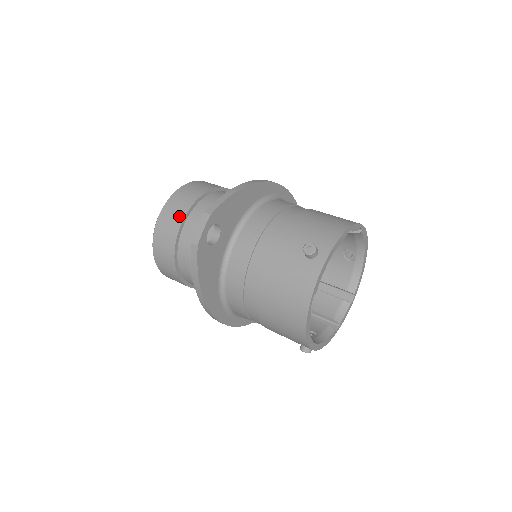
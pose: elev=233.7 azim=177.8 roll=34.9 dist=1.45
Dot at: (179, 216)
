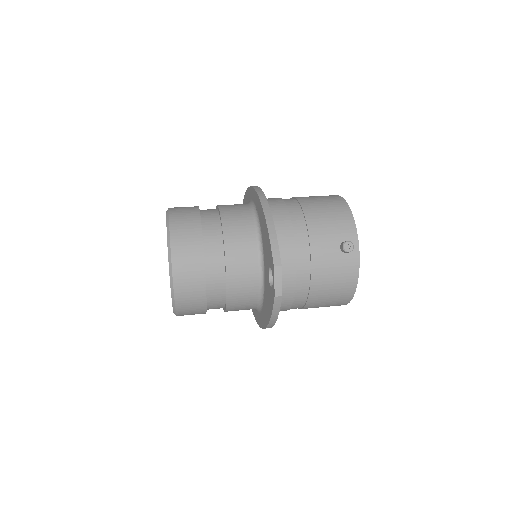
Dot at: (198, 266)
